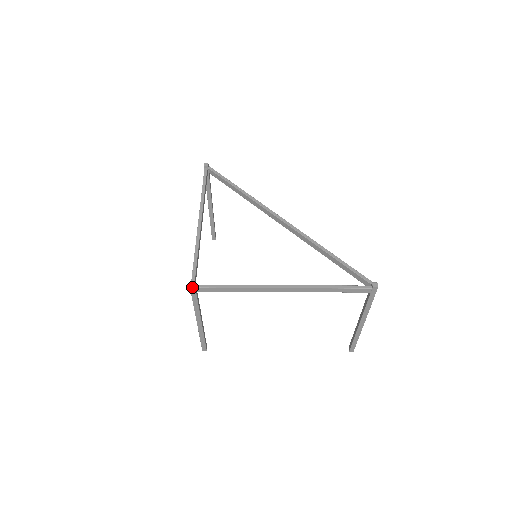
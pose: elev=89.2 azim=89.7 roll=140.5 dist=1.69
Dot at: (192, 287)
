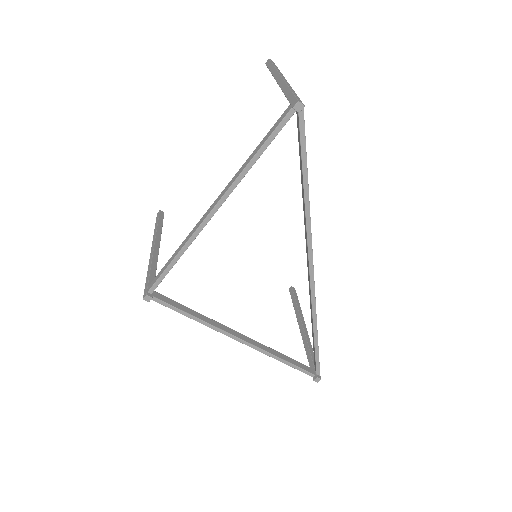
Dot at: (146, 299)
